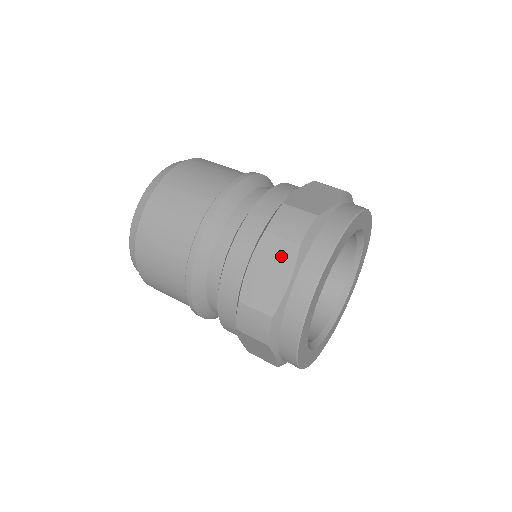
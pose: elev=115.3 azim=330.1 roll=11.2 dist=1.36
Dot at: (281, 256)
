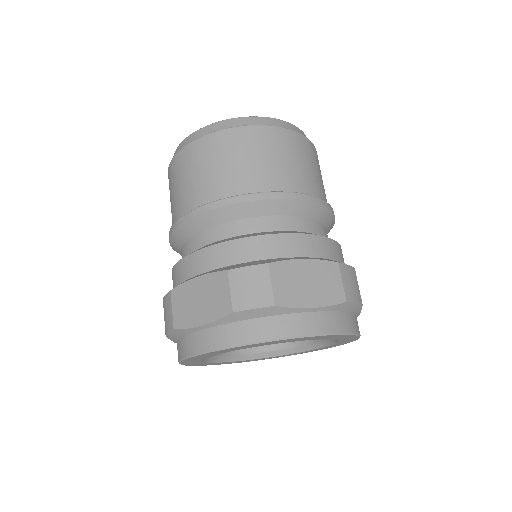
Dot at: (217, 301)
